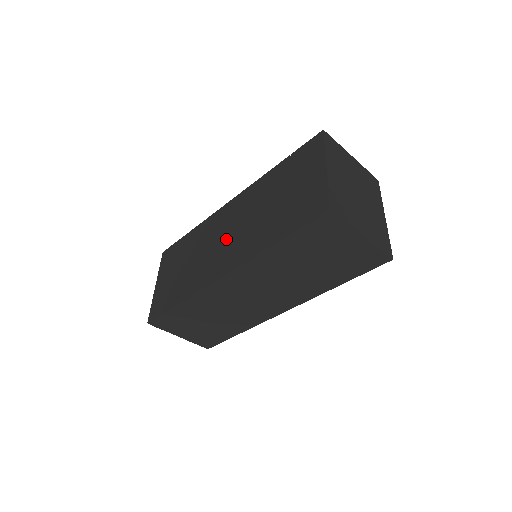
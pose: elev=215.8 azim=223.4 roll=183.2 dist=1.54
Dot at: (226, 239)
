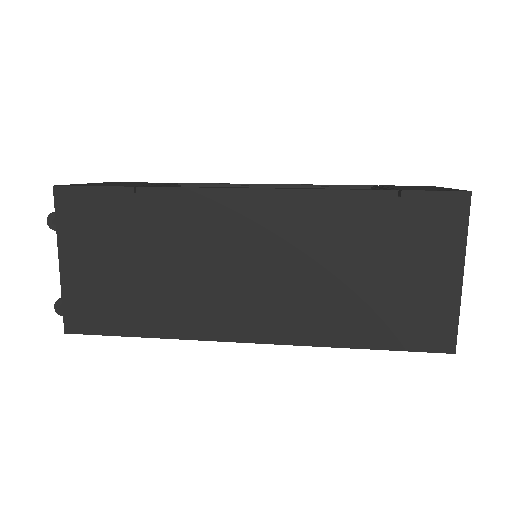
Dot at: (252, 275)
